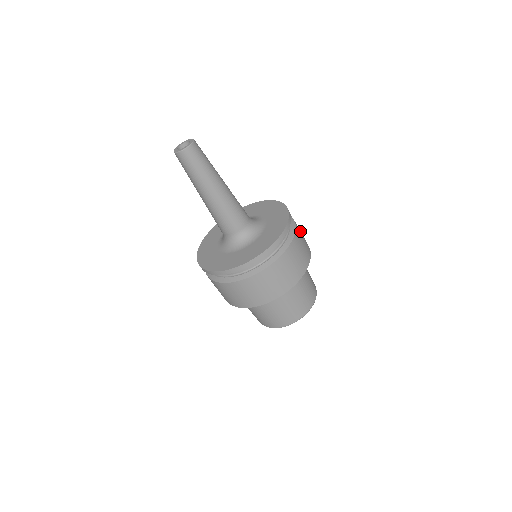
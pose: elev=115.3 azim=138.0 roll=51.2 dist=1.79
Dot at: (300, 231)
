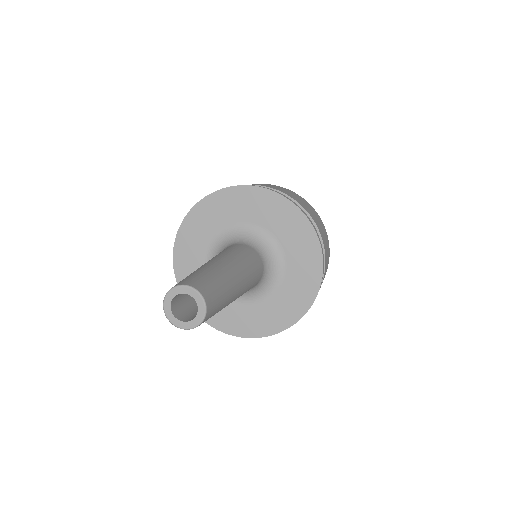
Dot at: (326, 245)
